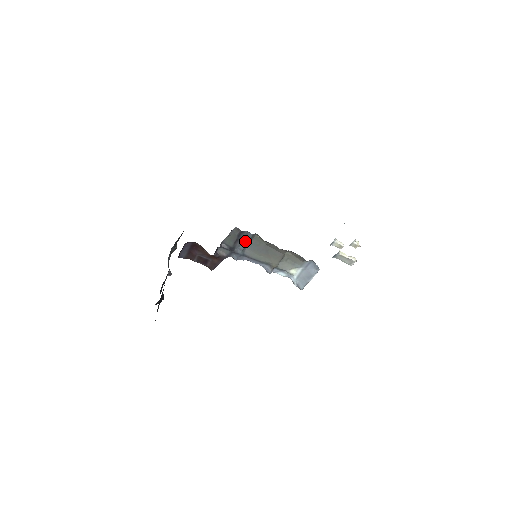
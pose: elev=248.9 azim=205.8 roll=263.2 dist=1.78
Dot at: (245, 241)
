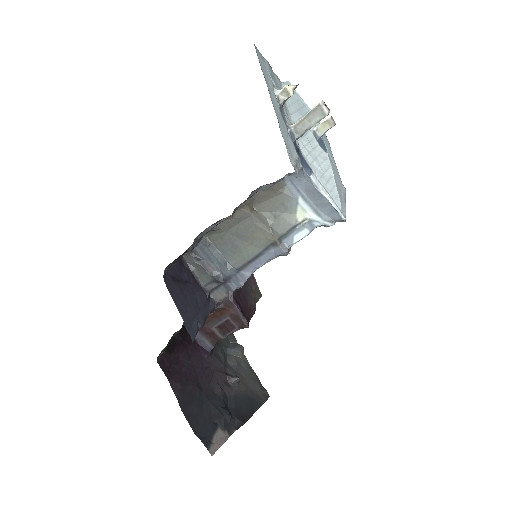
Dot at: (211, 257)
